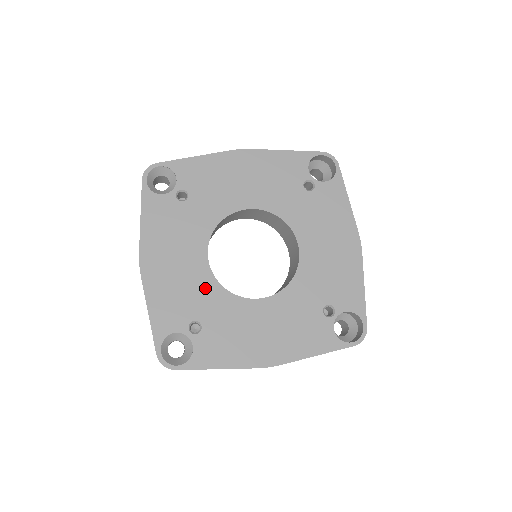
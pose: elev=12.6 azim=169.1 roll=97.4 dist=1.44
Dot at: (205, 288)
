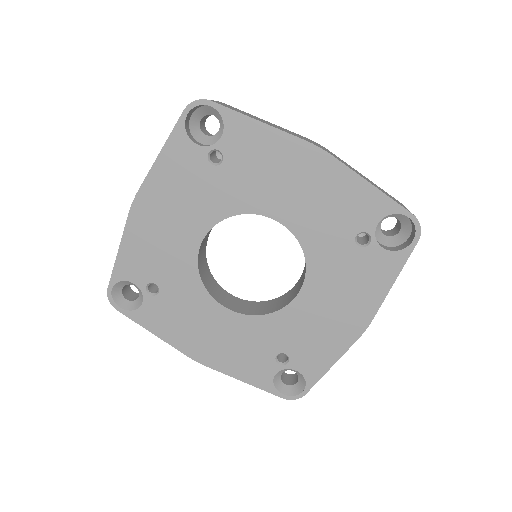
Dot at: (254, 329)
